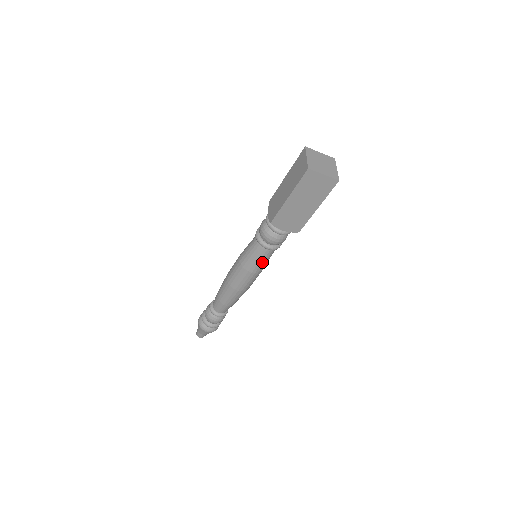
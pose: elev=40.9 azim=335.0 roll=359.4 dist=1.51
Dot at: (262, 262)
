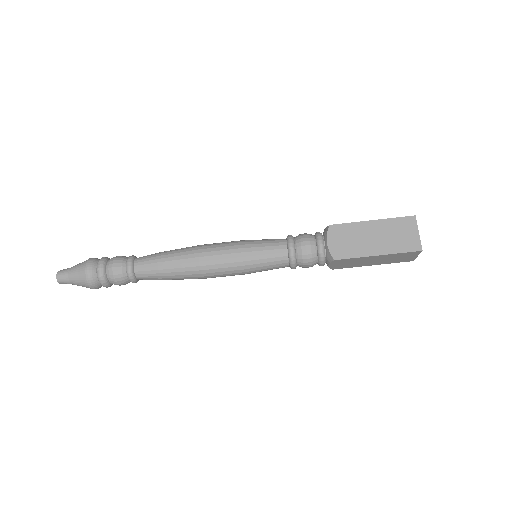
Dot at: (266, 270)
